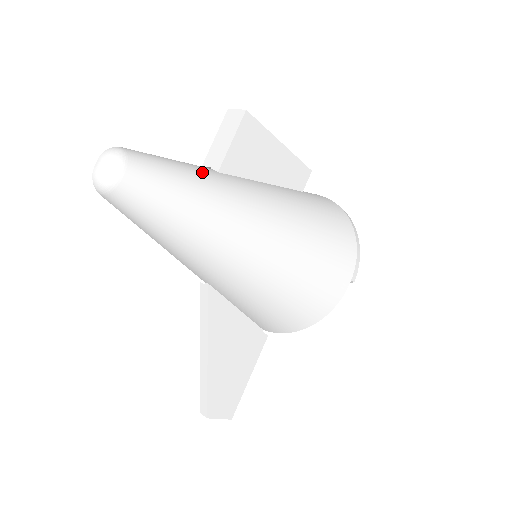
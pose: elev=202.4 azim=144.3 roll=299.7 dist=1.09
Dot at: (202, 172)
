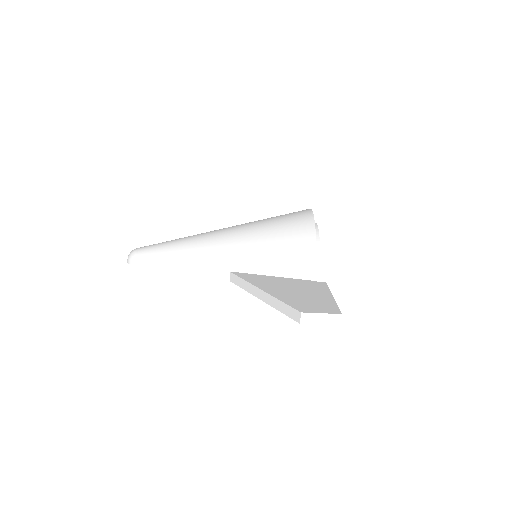
Dot at: occluded
